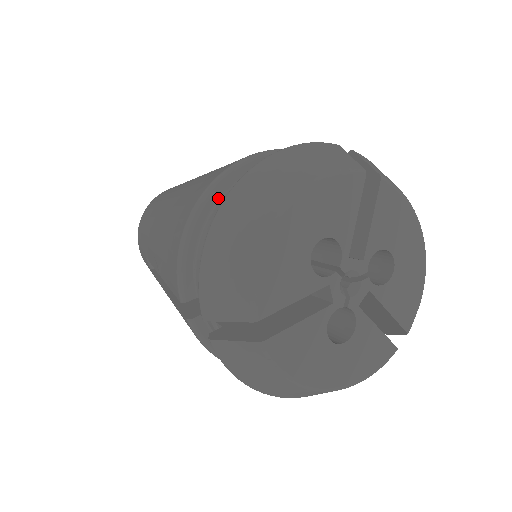
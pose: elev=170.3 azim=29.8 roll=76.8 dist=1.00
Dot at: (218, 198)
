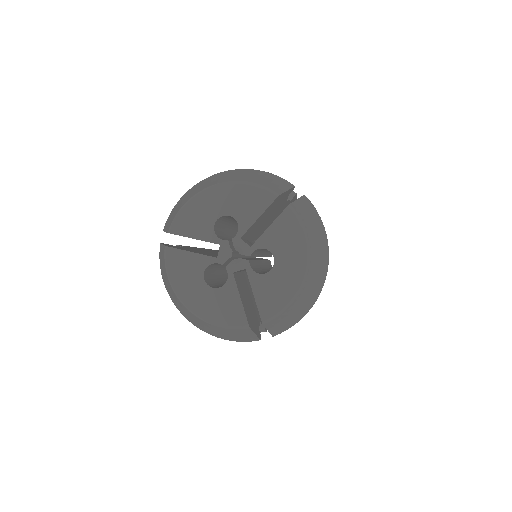
Dot at: occluded
